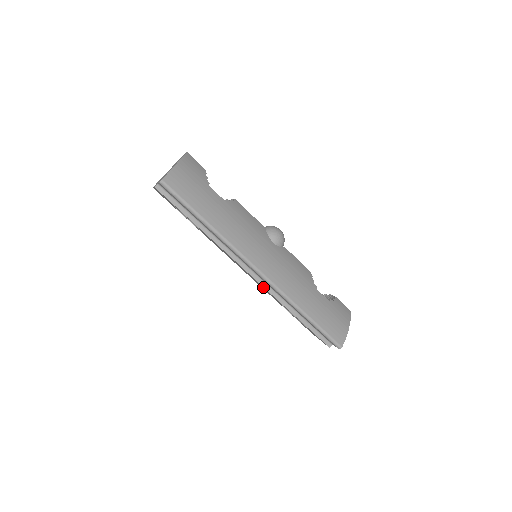
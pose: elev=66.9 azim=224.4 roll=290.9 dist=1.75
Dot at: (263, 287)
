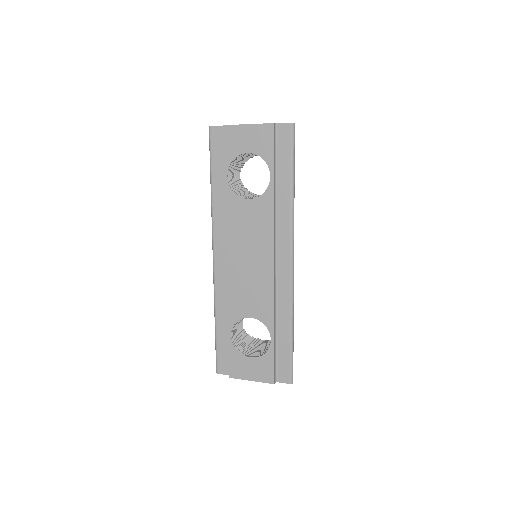
Dot at: (267, 285)
